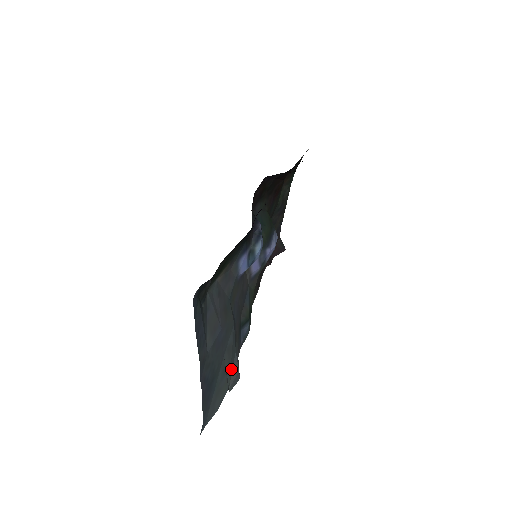
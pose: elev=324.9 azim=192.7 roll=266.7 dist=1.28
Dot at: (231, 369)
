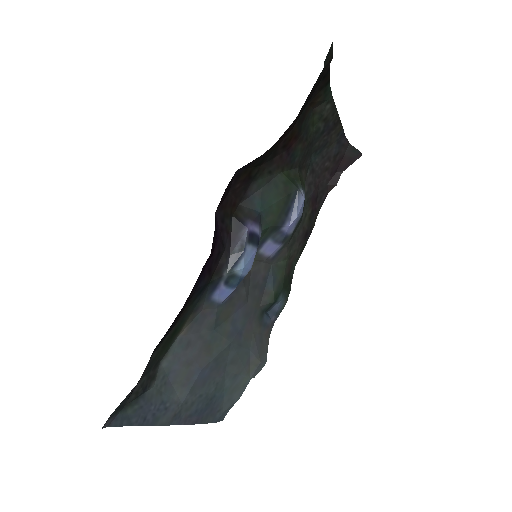
Dot at: (247, 366)
